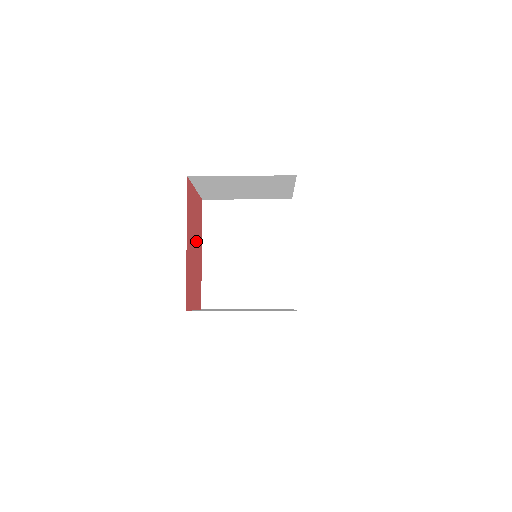
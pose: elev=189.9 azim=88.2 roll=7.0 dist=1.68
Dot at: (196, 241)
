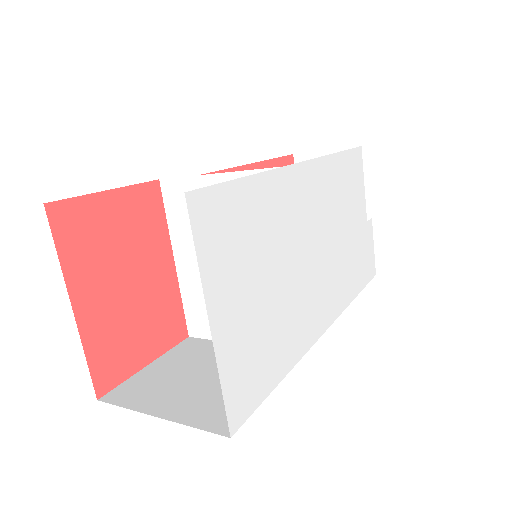
Dot at: (136, 265)
